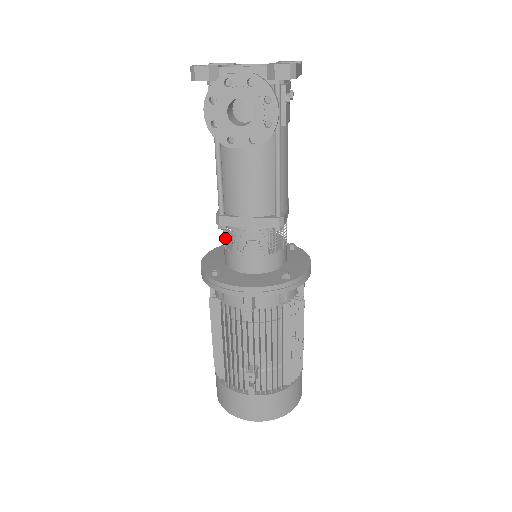
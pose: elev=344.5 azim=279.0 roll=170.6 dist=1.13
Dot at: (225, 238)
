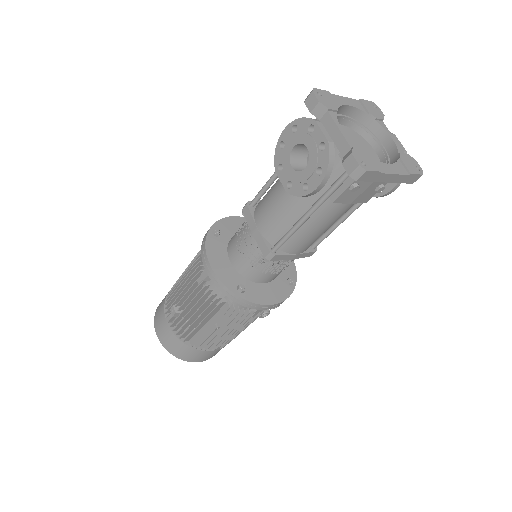
Dot at: occluded
